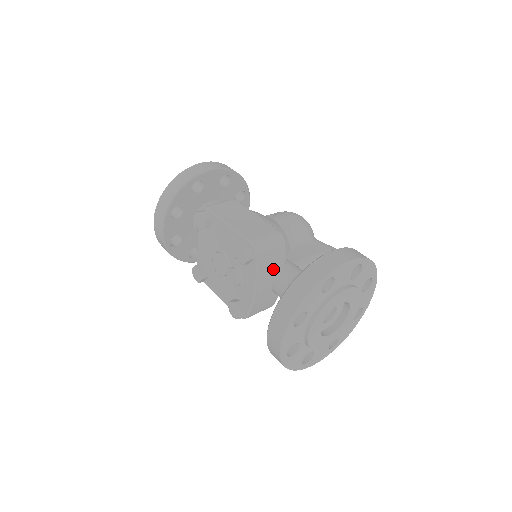
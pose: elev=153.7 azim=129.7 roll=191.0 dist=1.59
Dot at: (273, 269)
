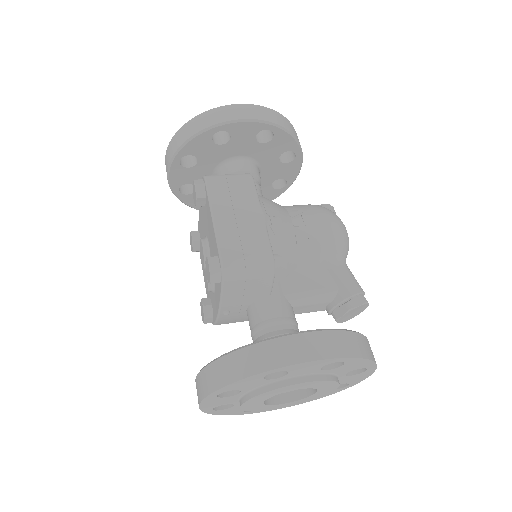
Dot at: (249, 297)
